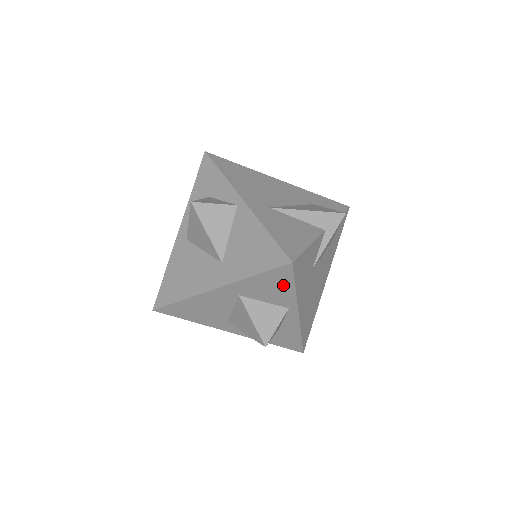
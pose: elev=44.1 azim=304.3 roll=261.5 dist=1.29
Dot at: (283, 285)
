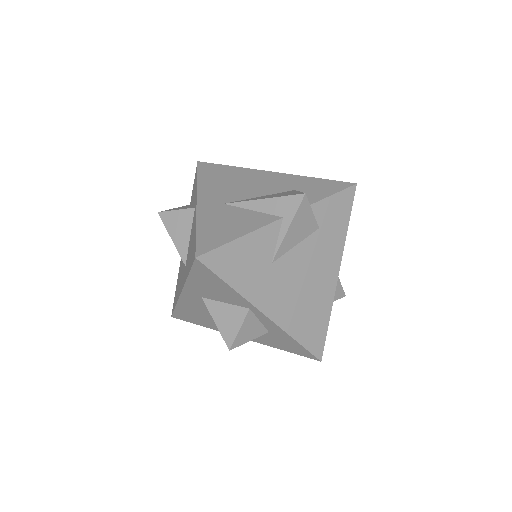
Dot at: (217, 283)
